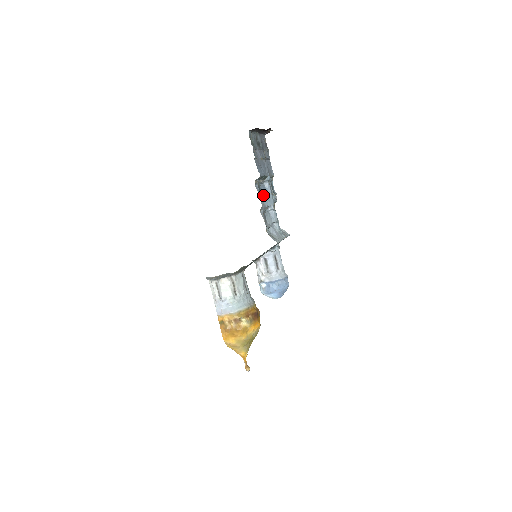
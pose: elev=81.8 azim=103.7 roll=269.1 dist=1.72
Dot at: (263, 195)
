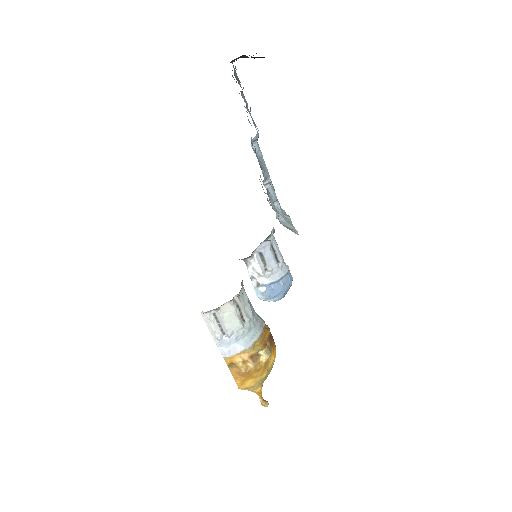
Dot at: (261, 165)
